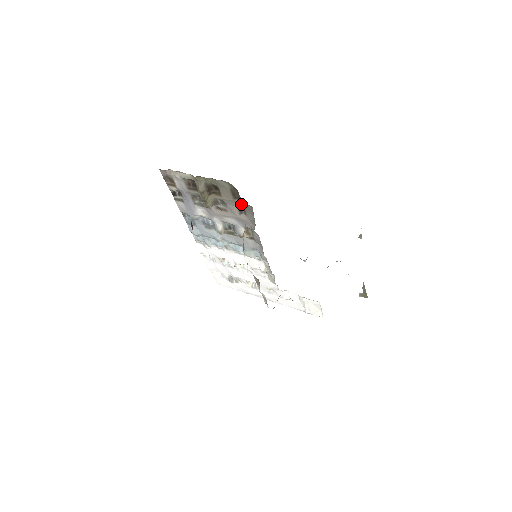
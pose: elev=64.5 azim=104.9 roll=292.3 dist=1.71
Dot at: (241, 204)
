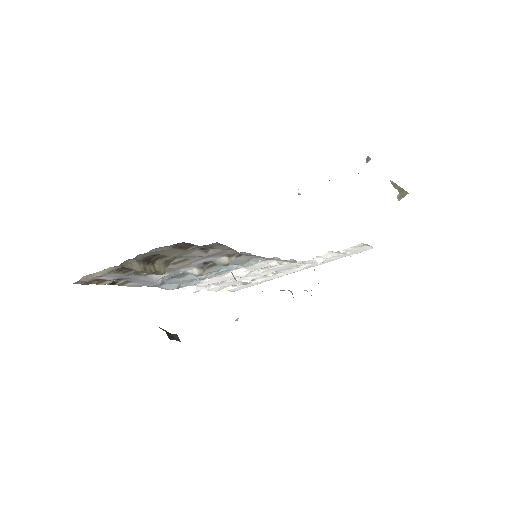
Dot at: (199, 247)
